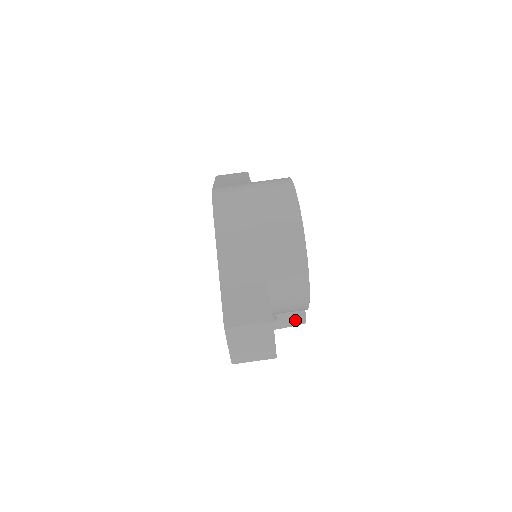
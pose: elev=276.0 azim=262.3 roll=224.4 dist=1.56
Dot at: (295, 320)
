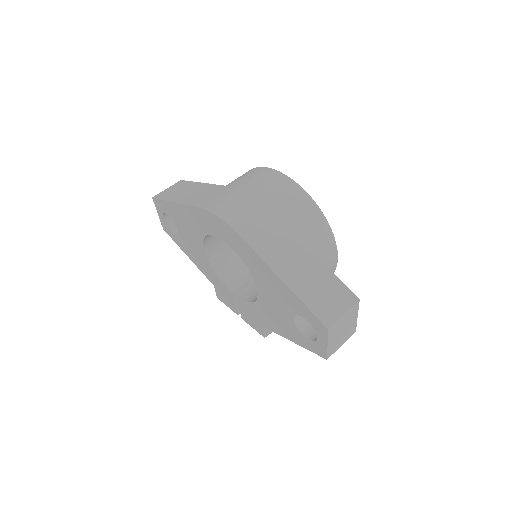
Dot at: occluded
